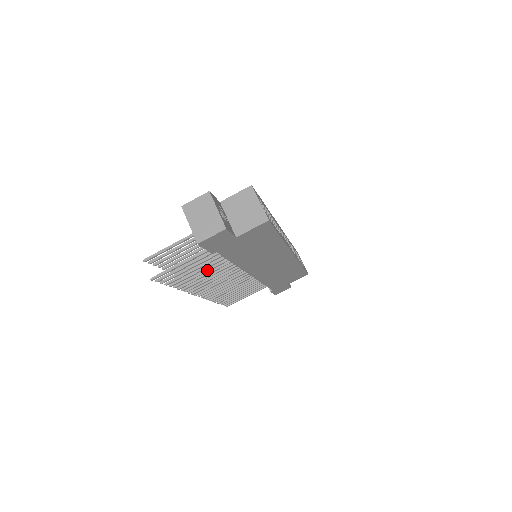
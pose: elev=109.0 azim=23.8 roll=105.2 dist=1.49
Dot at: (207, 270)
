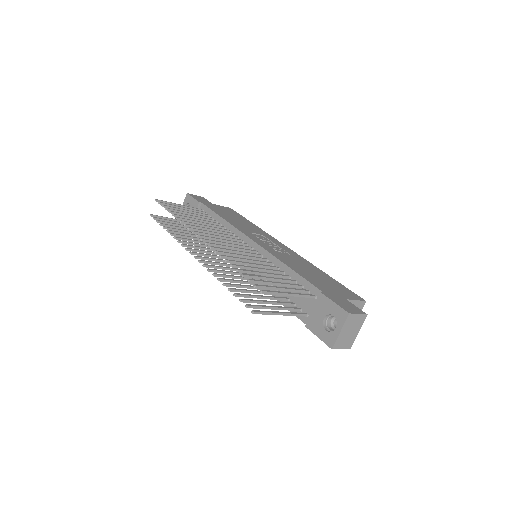
Dot at: occluded
